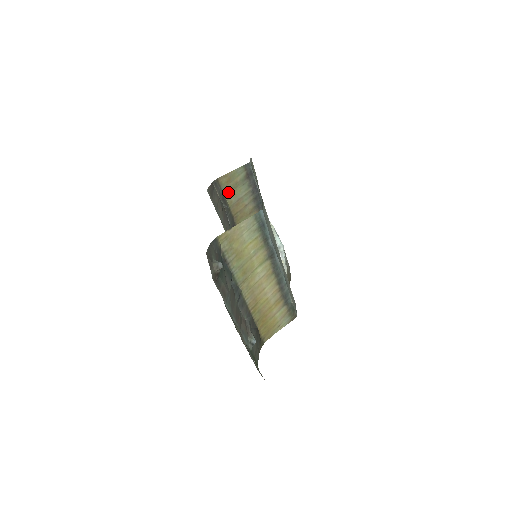
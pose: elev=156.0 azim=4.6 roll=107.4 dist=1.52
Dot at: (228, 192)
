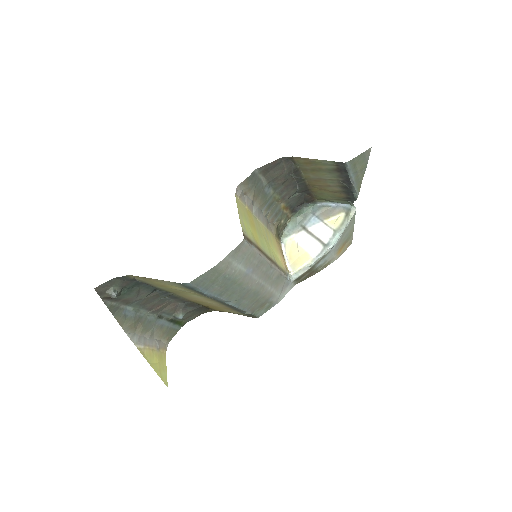
Dot at: (306, 169)
